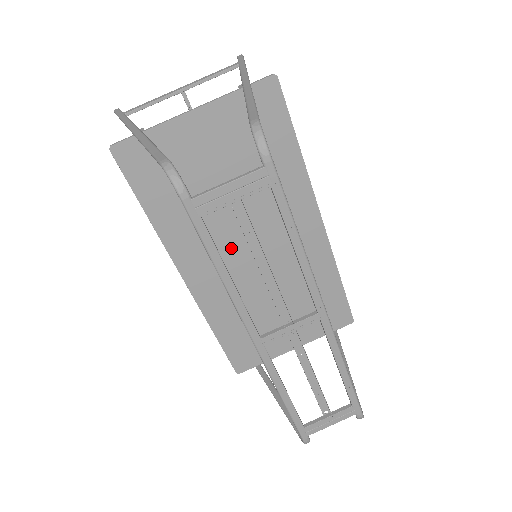
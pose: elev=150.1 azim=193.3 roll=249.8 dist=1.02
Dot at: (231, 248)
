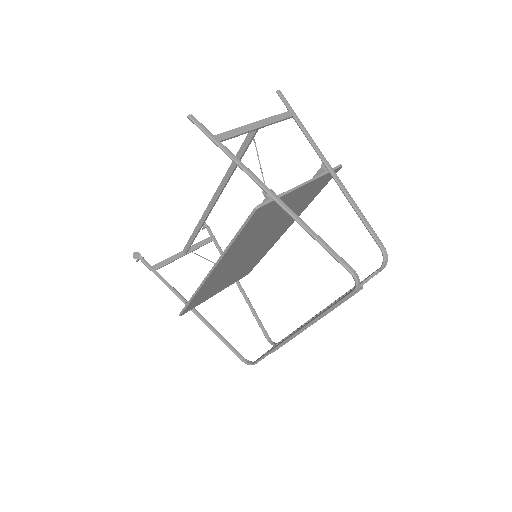
Dot at: (245, 251)
